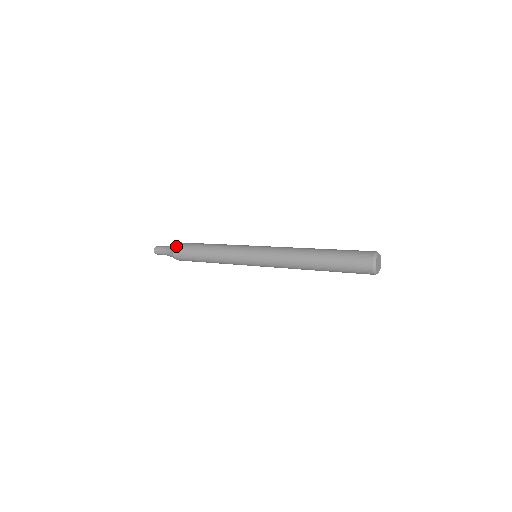
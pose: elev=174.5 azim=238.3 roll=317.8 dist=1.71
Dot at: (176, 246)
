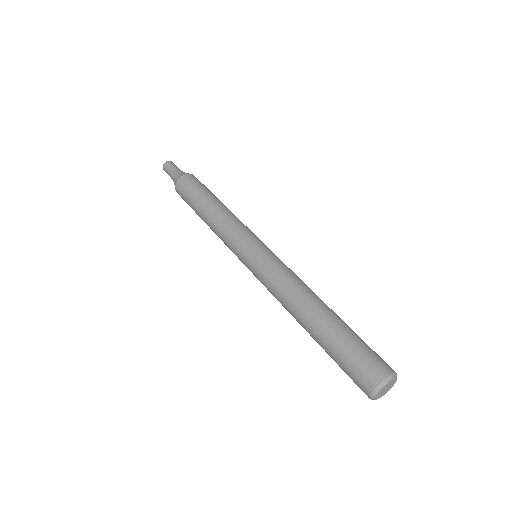
Dot at: (178, 184)
